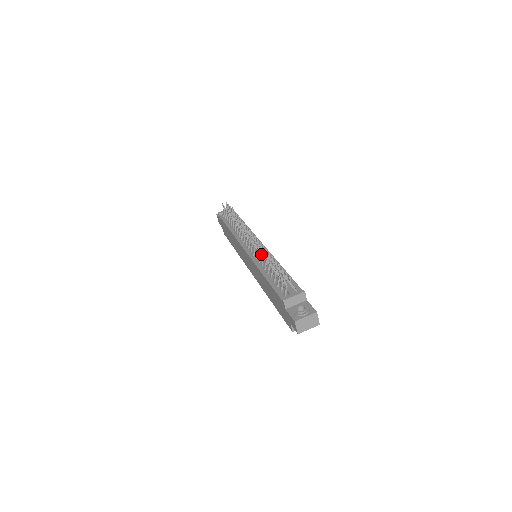
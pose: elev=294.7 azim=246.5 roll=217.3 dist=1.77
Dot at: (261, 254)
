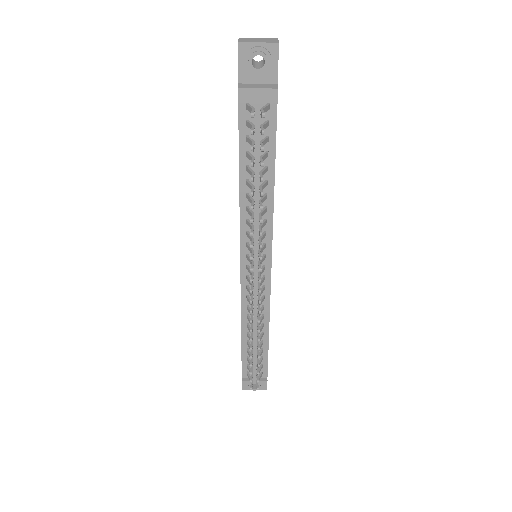
Dot at: (251, 329)
